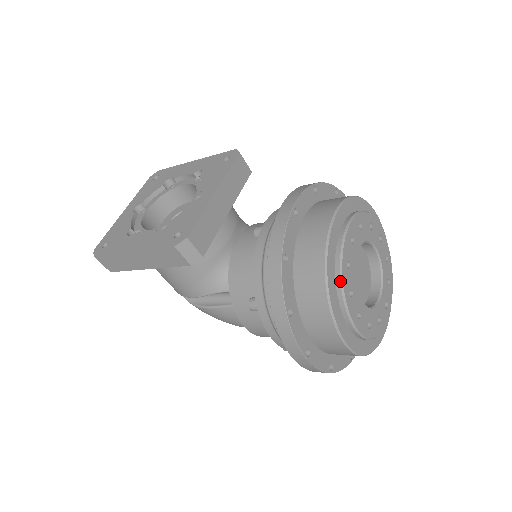
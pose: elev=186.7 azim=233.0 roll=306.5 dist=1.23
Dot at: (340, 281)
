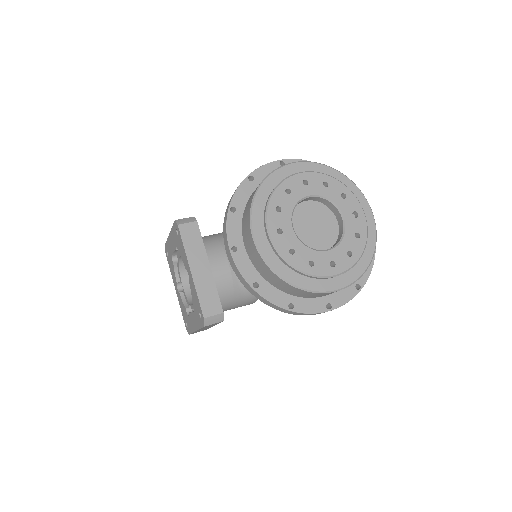
Dot at: (295, 270)
